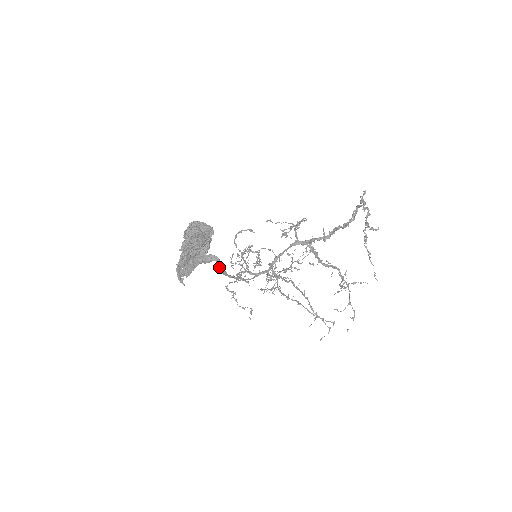
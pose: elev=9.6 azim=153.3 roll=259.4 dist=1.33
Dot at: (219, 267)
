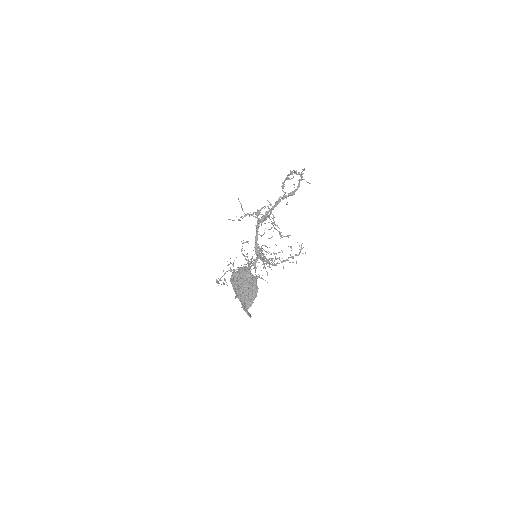
Dot at: occluded
